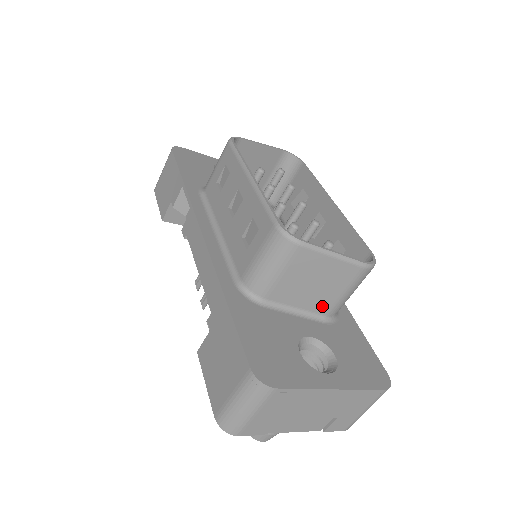
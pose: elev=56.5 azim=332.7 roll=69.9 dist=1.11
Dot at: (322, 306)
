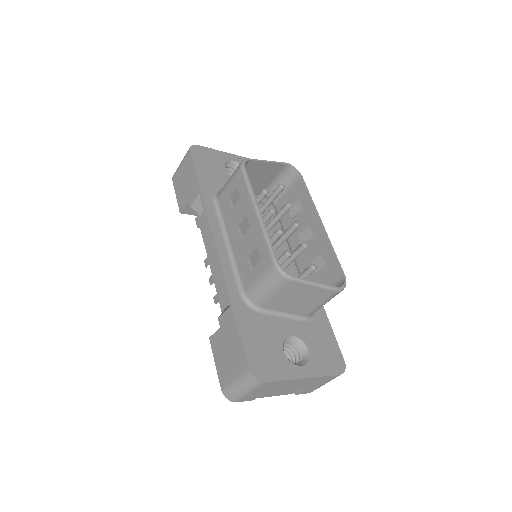
Dot at: (303, 311)
